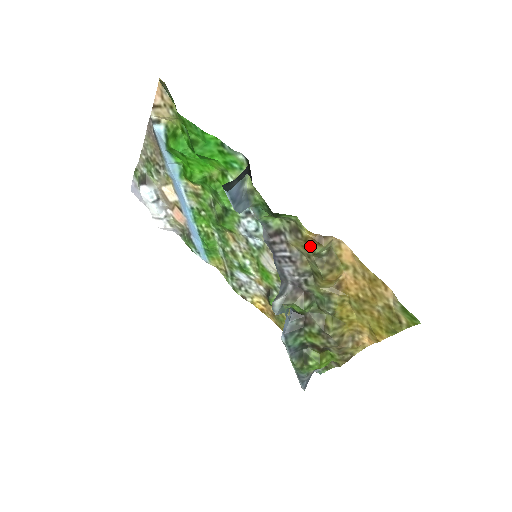
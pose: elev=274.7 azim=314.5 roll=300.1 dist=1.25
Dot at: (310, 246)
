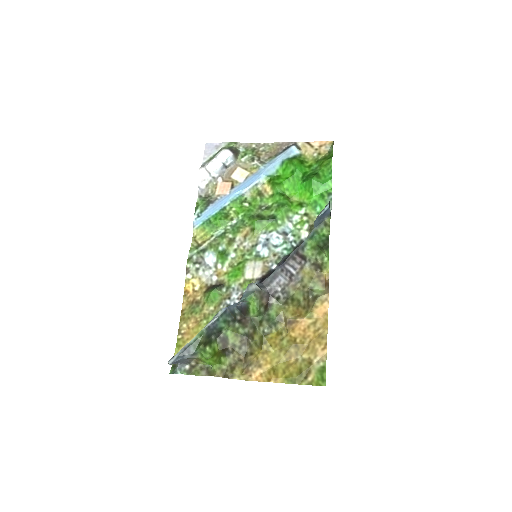
Dot at: (316, 281)
